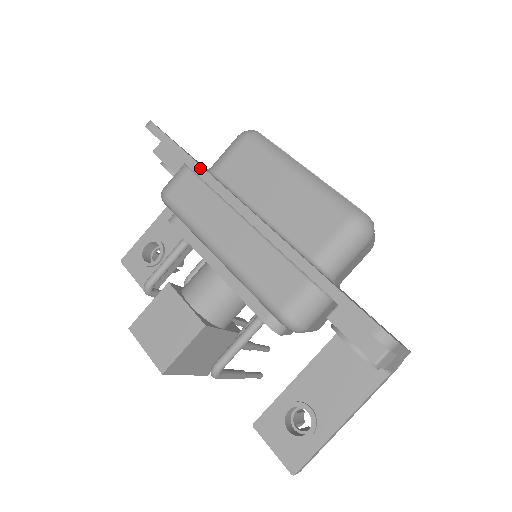
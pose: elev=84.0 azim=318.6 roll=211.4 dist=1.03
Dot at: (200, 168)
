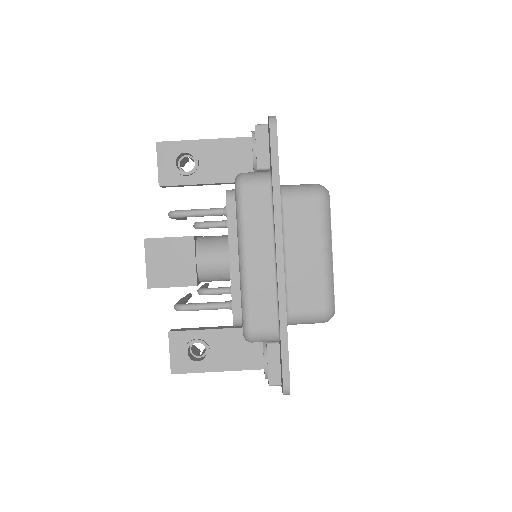
Dot at: (279, 201)
